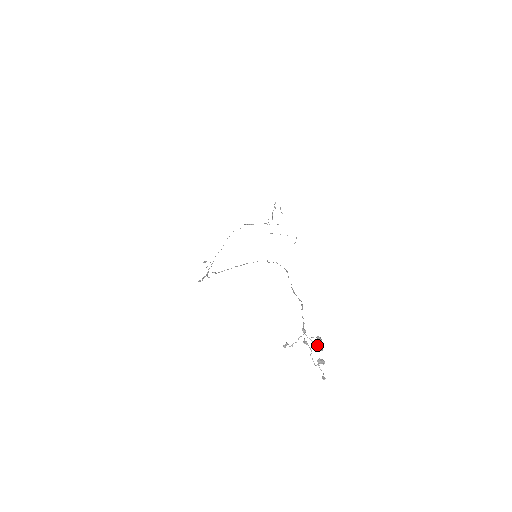
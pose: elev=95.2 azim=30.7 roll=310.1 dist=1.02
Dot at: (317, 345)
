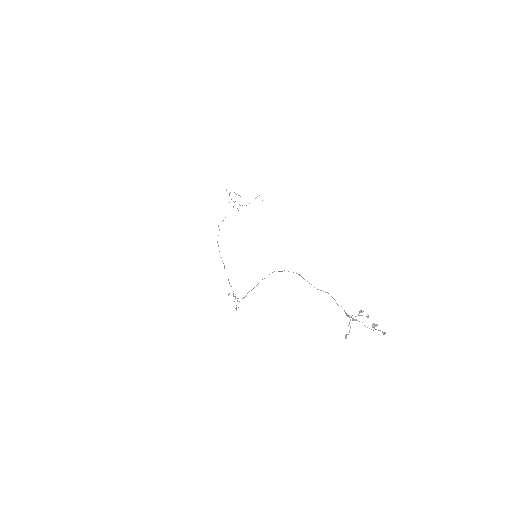
Dot at: occluded
